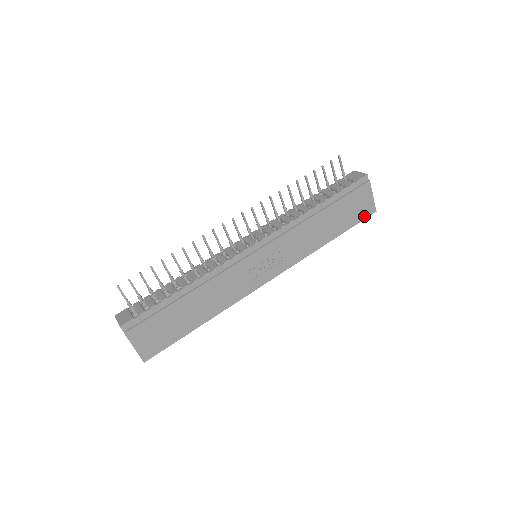
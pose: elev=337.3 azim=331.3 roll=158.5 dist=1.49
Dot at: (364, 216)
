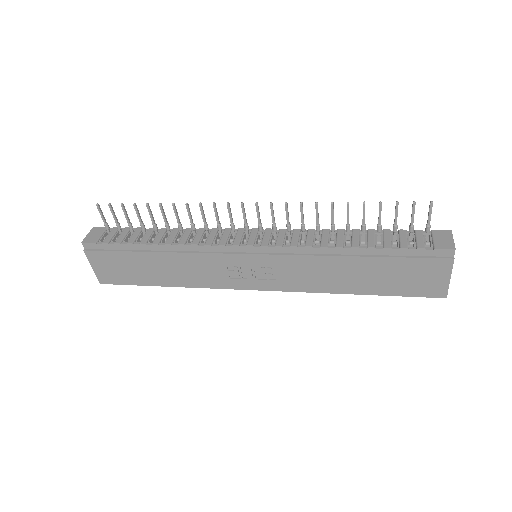
Dot at: (423, 293)
